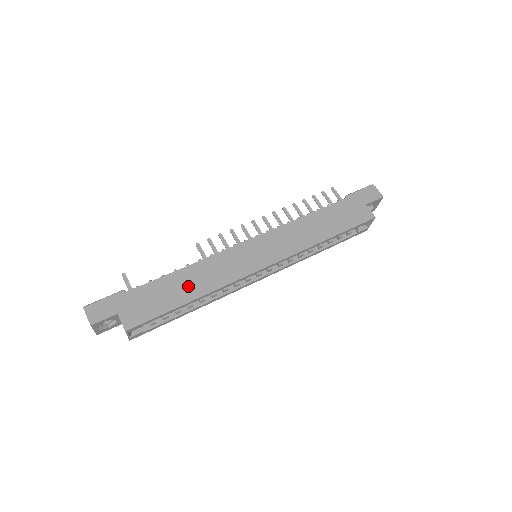
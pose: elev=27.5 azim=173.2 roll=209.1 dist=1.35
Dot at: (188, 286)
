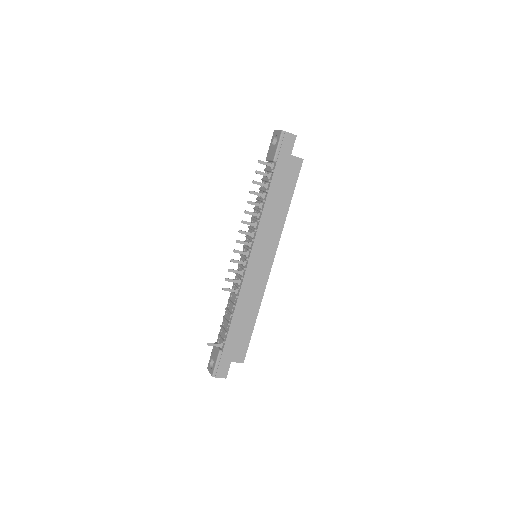
Dot at: (247, 316)
